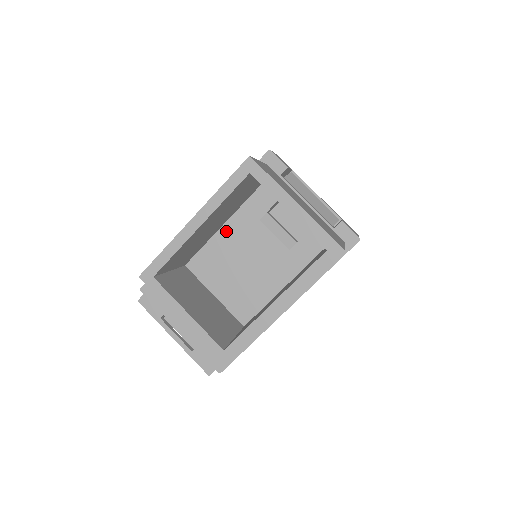
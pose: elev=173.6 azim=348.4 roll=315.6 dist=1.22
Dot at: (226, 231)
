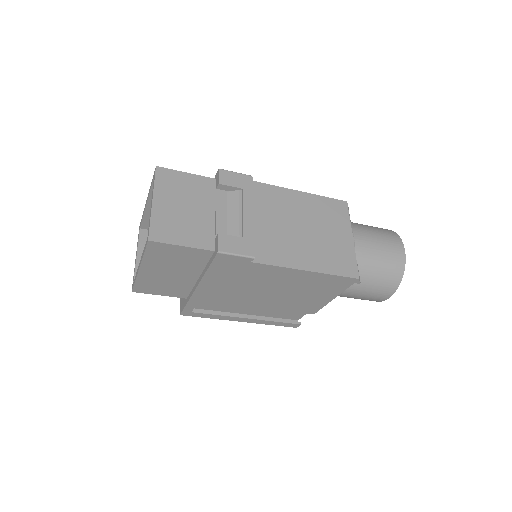
Dot at: occluded
